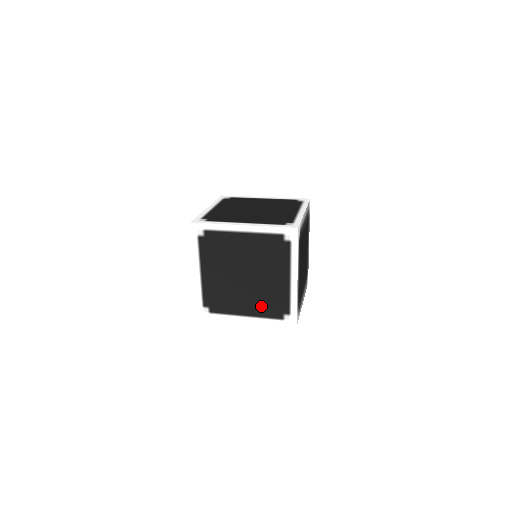
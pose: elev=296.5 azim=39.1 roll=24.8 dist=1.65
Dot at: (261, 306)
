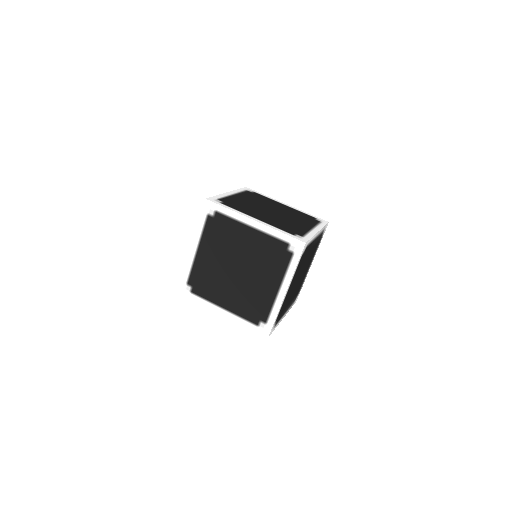
Dot at: (272, 269)
